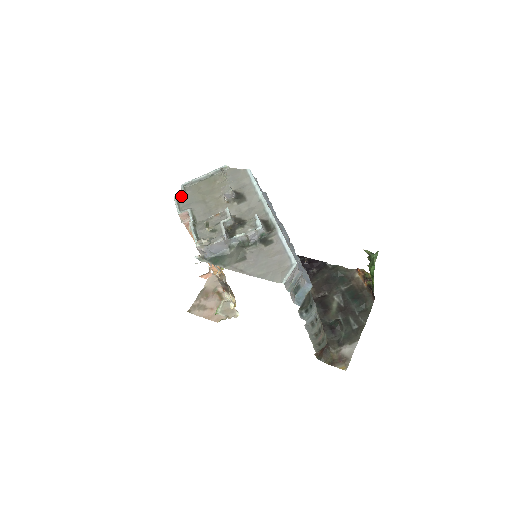
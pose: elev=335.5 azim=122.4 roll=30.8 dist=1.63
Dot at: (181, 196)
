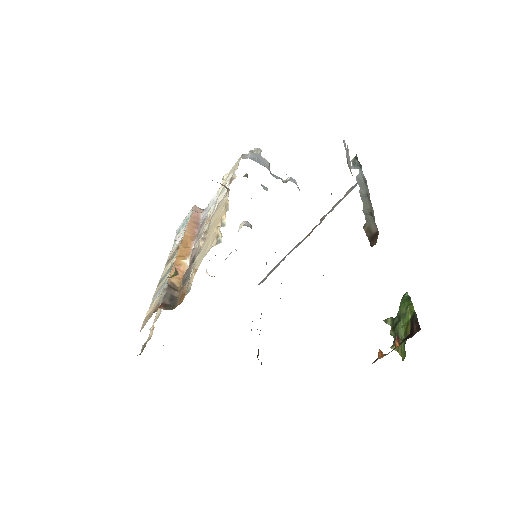
Dot at: occluded
